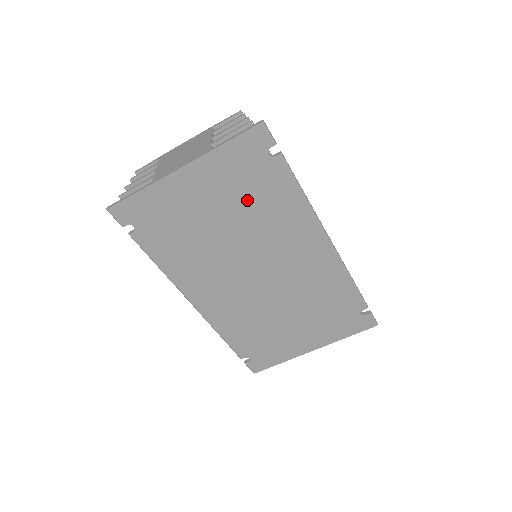
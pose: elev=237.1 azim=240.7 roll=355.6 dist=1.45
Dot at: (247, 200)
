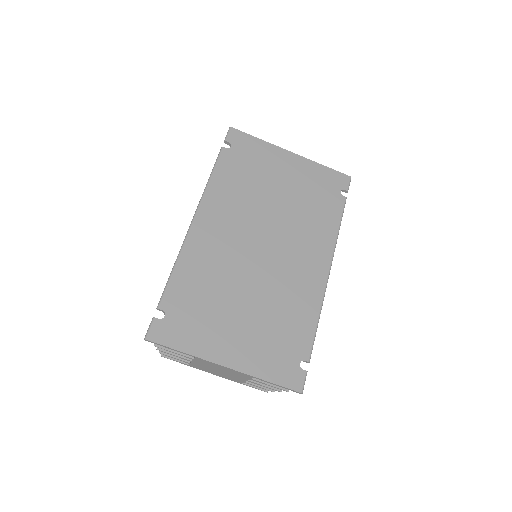
Dot at: (307, 199)
